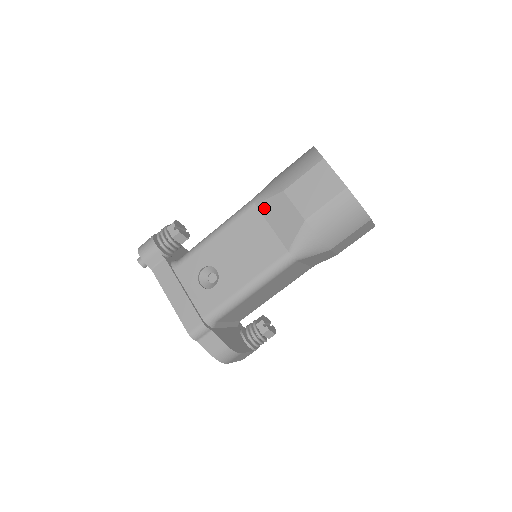
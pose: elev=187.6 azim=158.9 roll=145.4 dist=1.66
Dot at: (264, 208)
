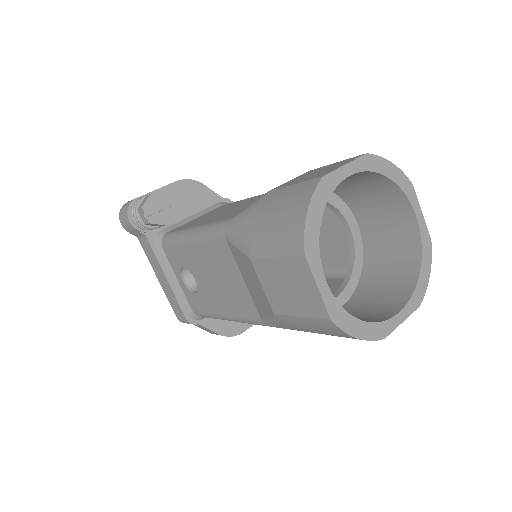
Dot at: (234, 254)
